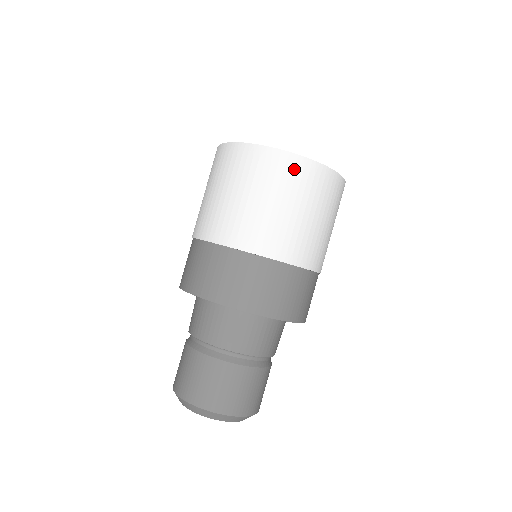
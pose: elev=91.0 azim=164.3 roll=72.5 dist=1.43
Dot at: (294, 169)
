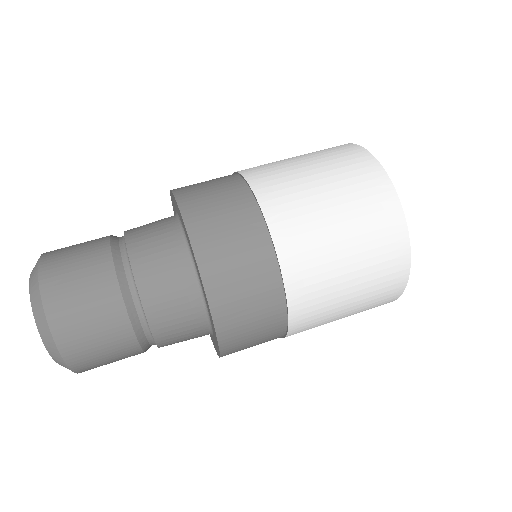
Dot at: occluded
